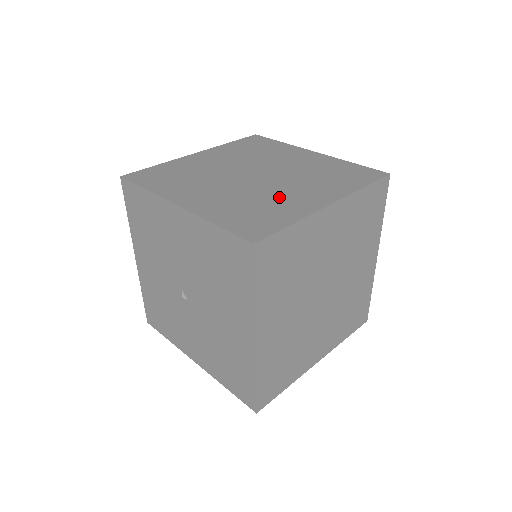
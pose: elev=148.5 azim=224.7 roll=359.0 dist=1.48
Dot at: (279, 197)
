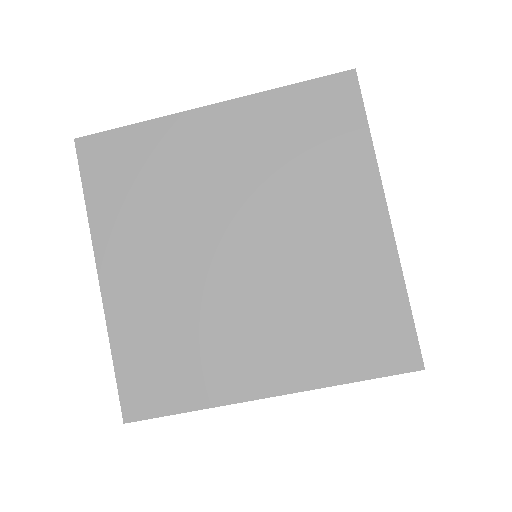
Dot at: (221, 337)
